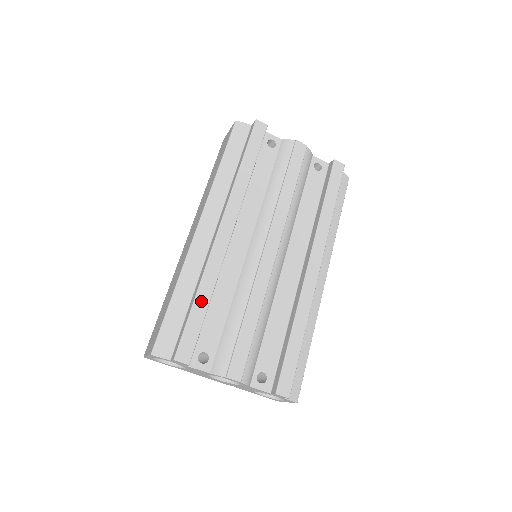
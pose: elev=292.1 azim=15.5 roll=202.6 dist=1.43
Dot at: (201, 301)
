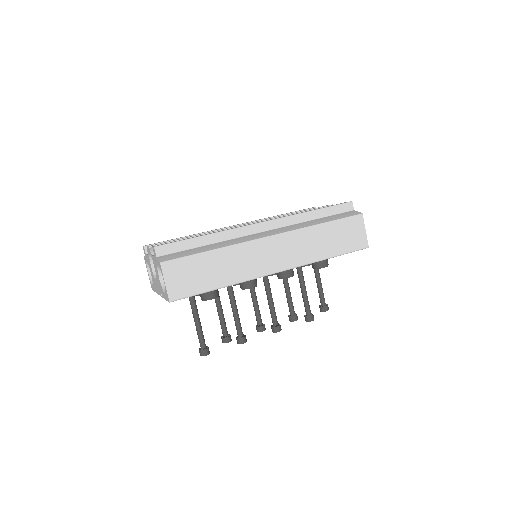
Dot at: occluded
